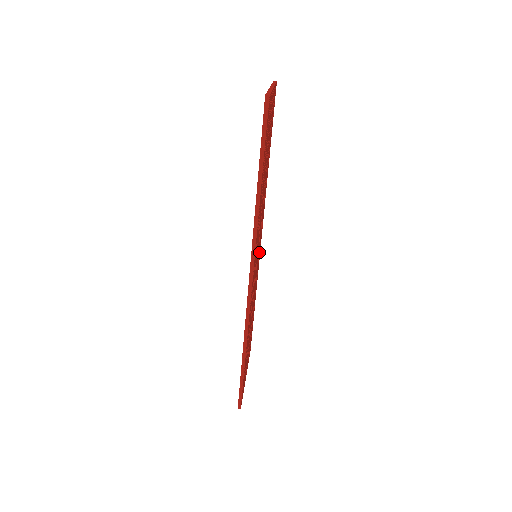
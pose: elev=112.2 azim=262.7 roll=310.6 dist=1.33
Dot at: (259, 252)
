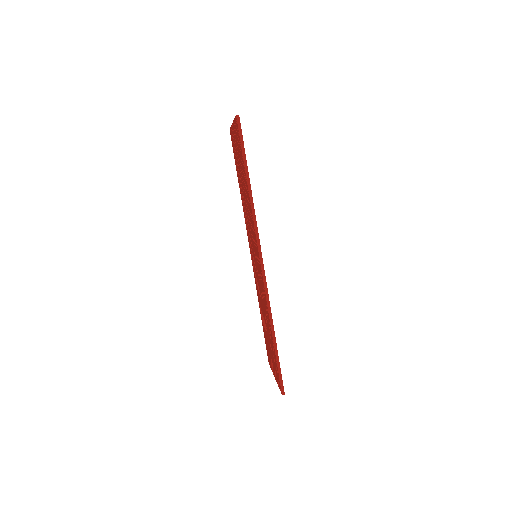
Dot at: occluded
